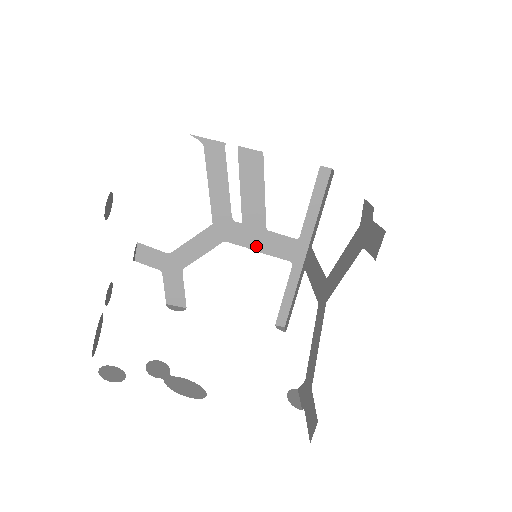
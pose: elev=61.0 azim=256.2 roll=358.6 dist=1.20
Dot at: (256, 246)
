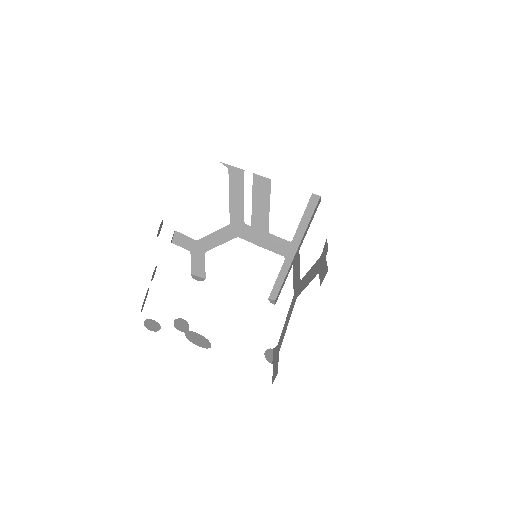
Dot at: (260, 243)
